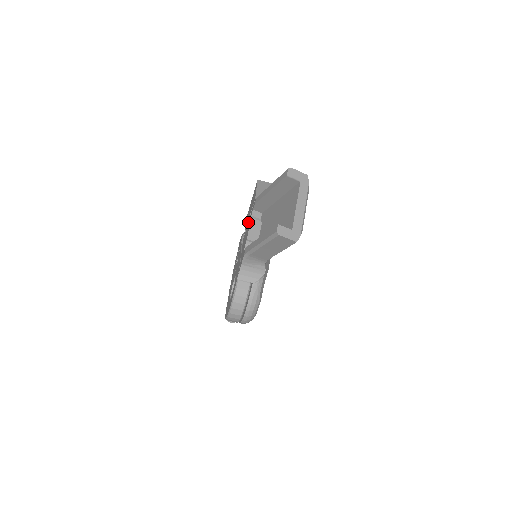
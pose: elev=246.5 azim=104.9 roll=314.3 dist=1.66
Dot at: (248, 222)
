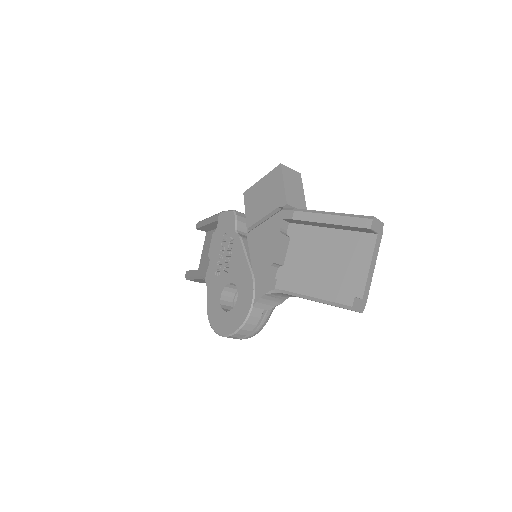
Dot at: (265, 225)
